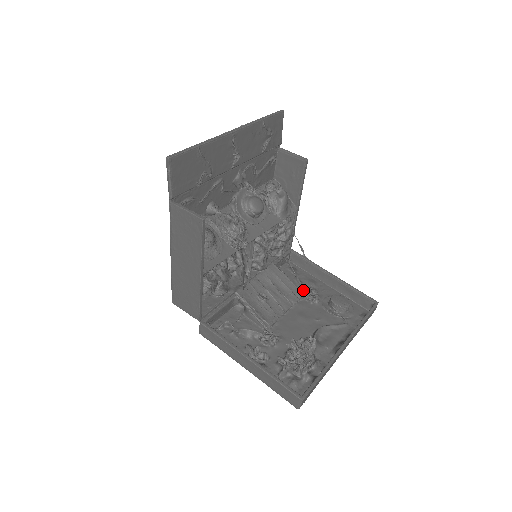
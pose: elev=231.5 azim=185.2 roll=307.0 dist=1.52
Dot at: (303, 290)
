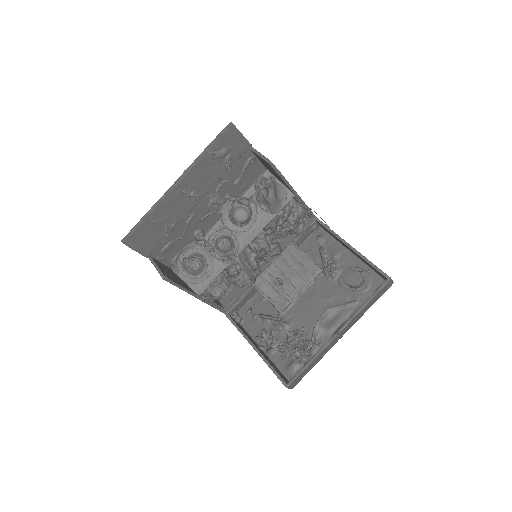
Dot at: (323, 264)
